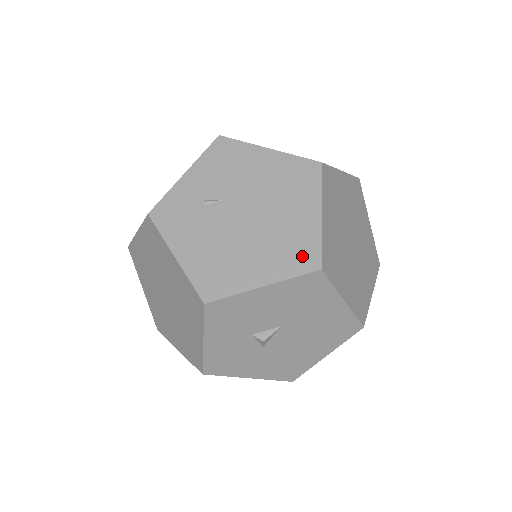
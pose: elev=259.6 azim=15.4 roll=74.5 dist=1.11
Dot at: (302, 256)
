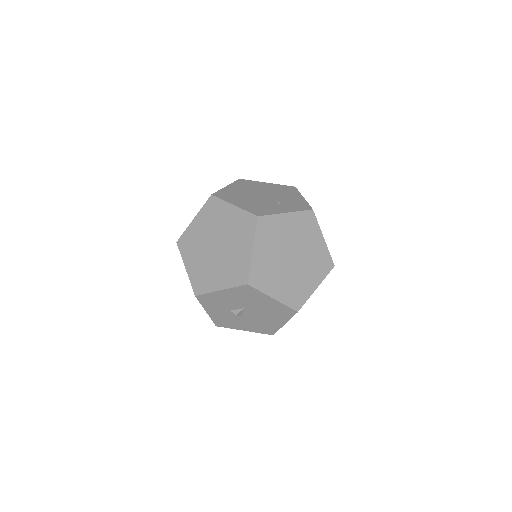
Dot at: (240, 275)
